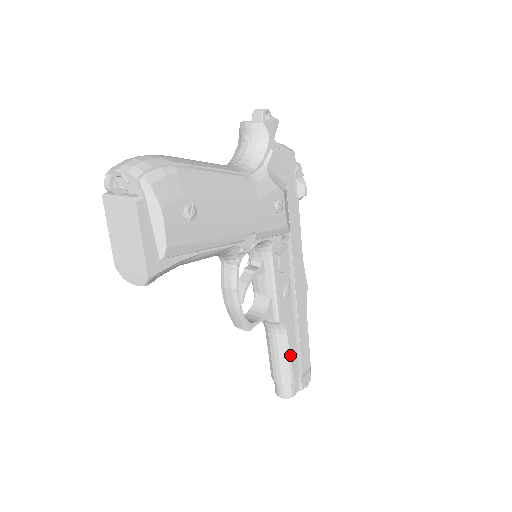
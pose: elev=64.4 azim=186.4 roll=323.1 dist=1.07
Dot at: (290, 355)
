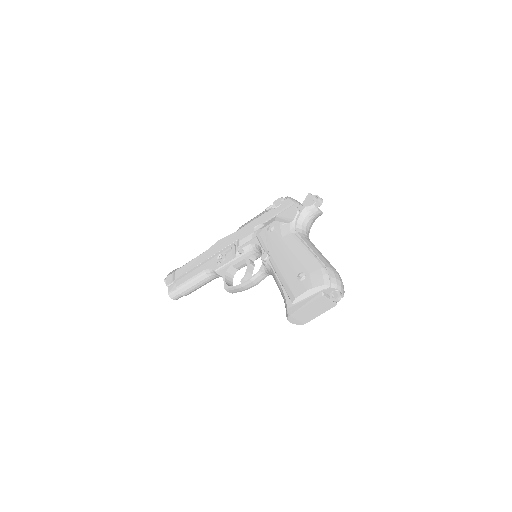
Dot at: occluded
